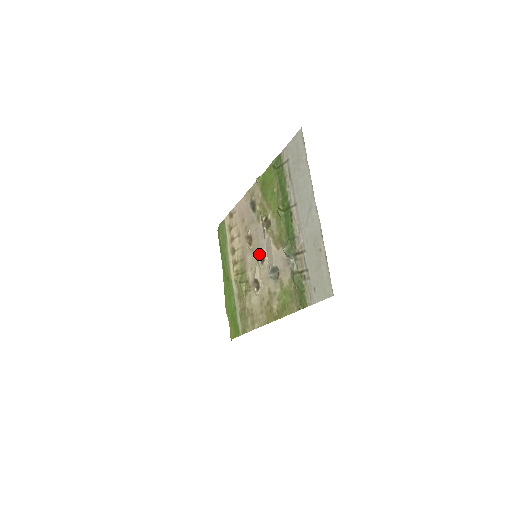
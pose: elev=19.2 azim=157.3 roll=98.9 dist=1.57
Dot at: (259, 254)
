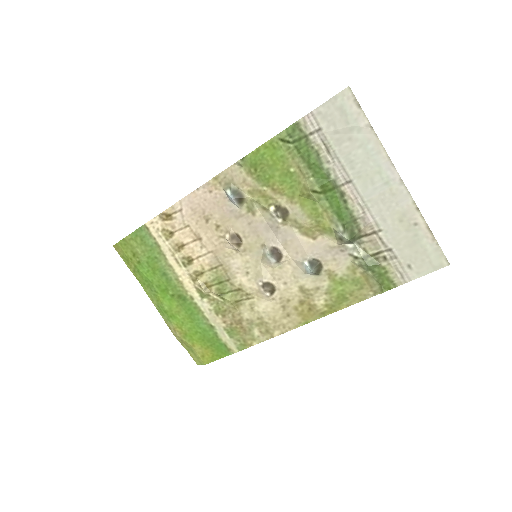
Dot at: (272, 252)
